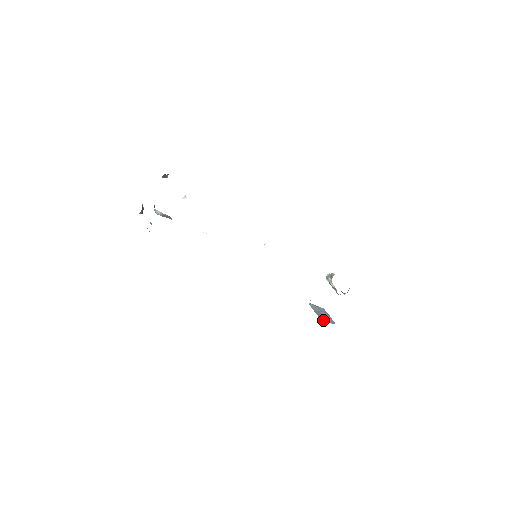
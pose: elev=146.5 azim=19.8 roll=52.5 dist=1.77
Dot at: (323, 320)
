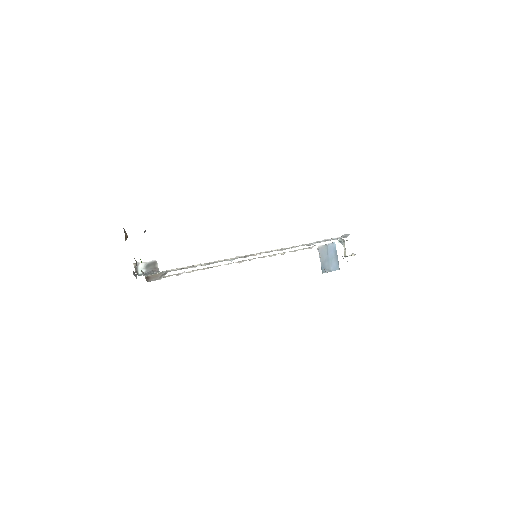
Dot at: (325, 272)
